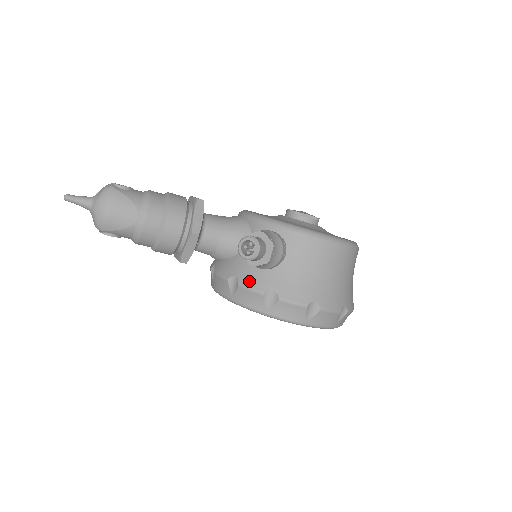
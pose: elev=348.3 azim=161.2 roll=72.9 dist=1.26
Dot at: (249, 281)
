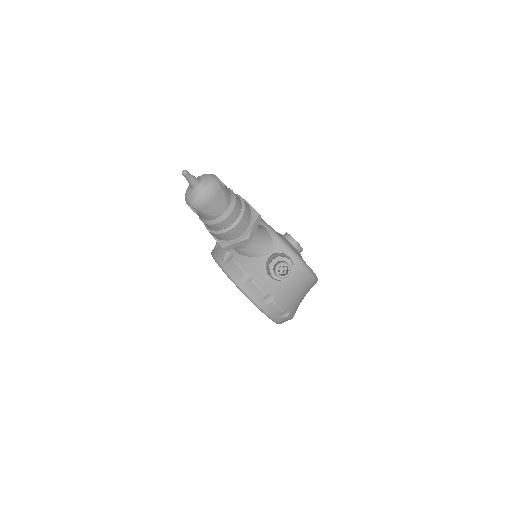
Dot at: (260, 282)
